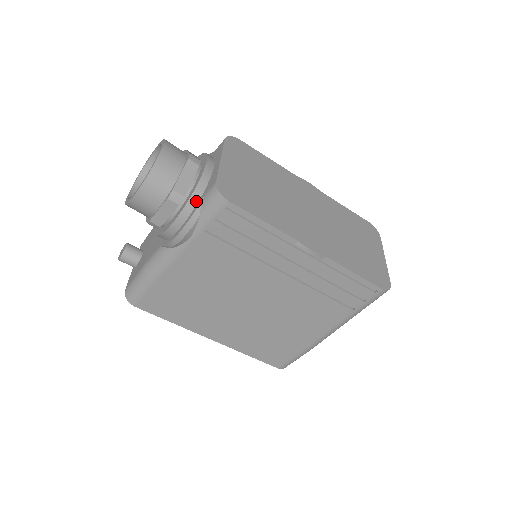
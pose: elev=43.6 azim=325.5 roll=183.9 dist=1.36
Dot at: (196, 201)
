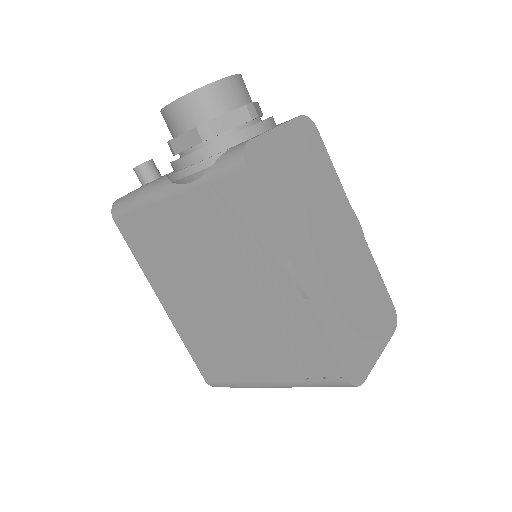
Dot at: (221, 149)
